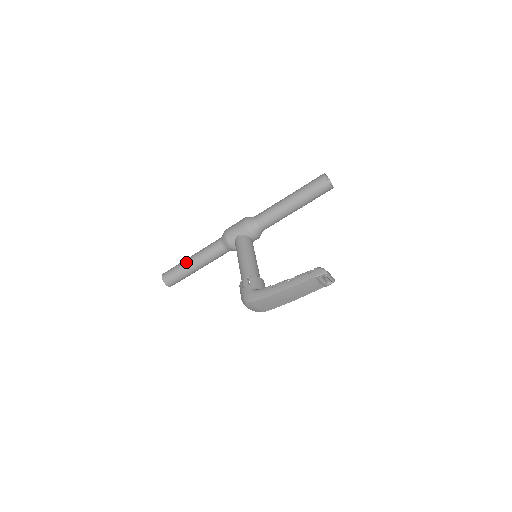
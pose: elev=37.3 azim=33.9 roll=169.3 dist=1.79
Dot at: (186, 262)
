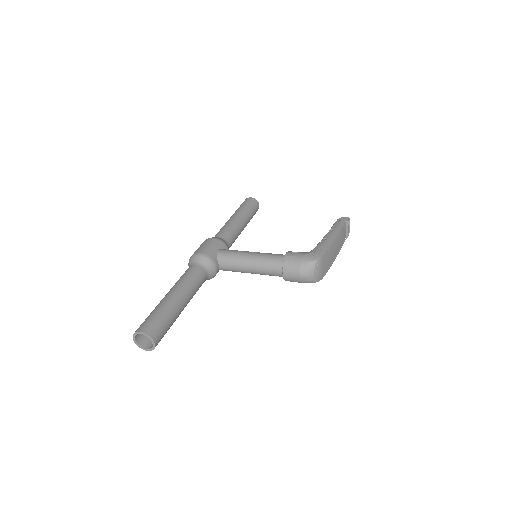
Dot at: (168, 299)
